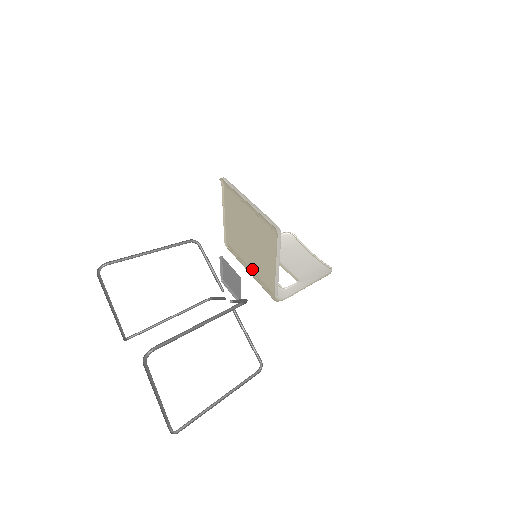
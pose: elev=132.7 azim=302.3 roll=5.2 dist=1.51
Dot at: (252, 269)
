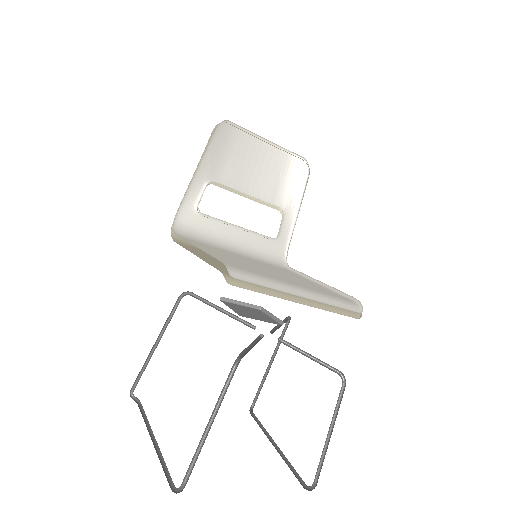
Dot at: occluded
